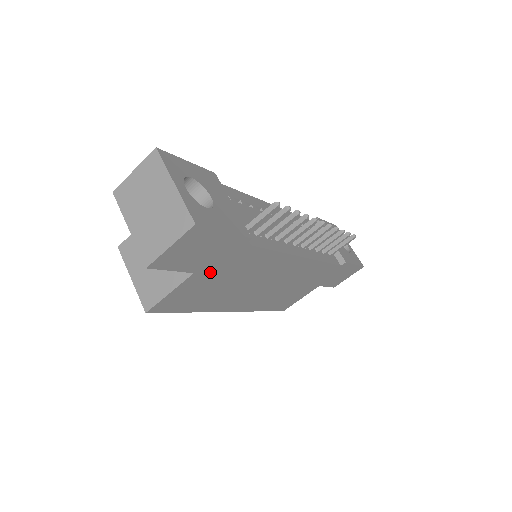
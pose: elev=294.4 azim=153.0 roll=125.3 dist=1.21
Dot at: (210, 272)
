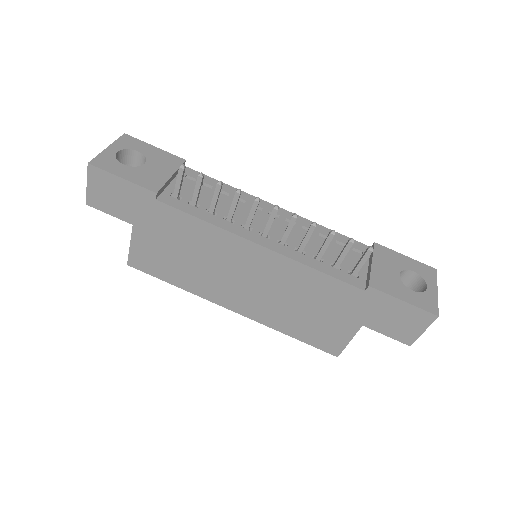
Dot at: (150, 230)
